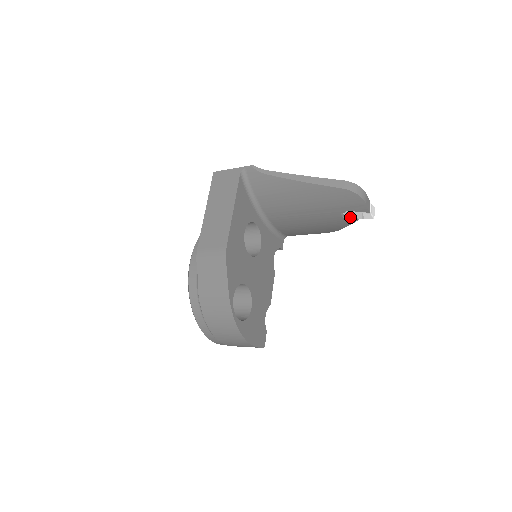
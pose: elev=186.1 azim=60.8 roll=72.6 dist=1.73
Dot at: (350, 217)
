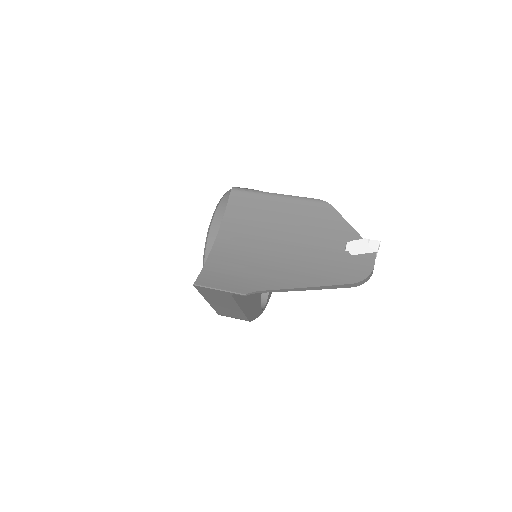
Dot at: occluded
